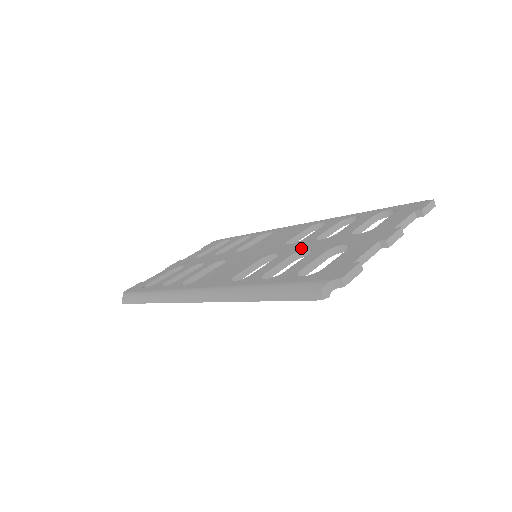
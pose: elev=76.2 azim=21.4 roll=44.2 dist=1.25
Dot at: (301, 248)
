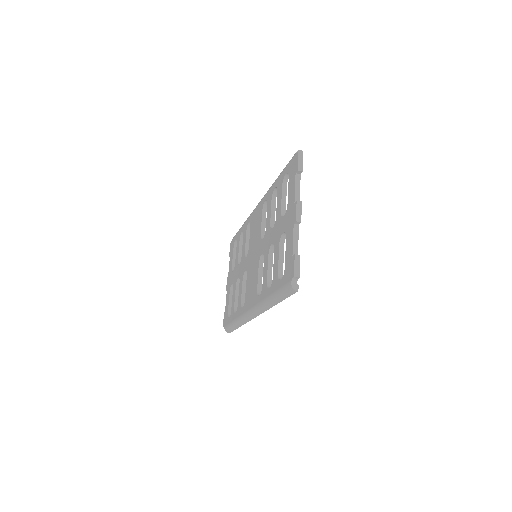
Dot at: (269, 244)
